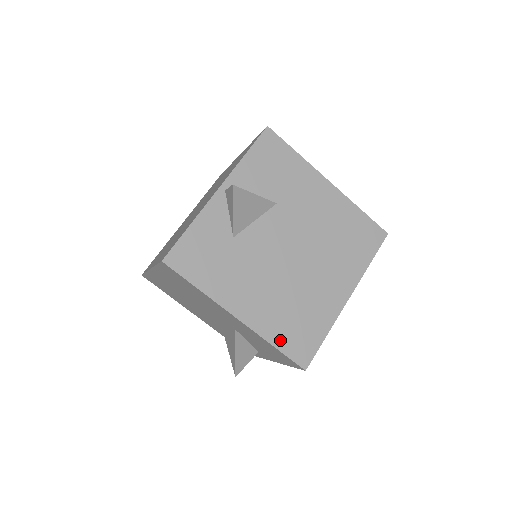
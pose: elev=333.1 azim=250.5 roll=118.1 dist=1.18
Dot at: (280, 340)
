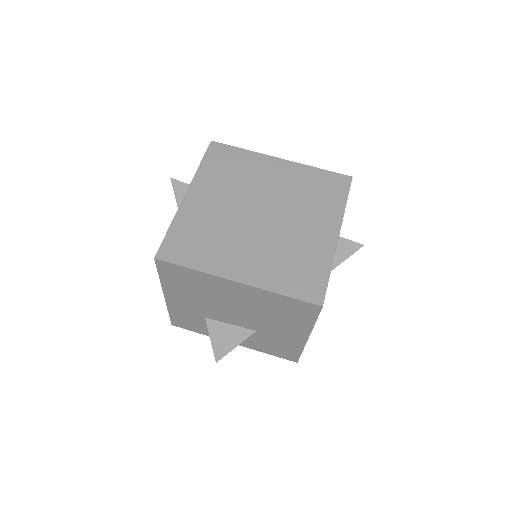
Dot at: occluded
